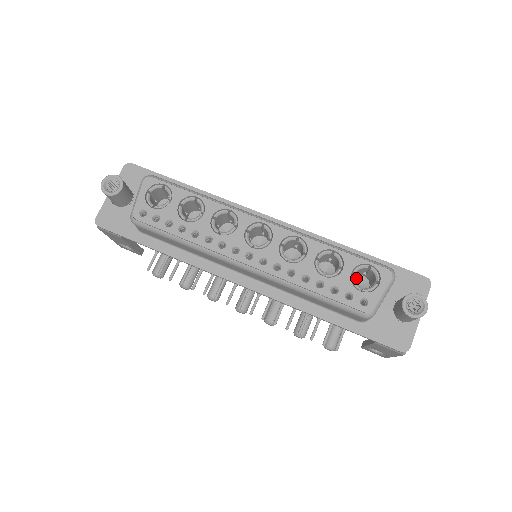
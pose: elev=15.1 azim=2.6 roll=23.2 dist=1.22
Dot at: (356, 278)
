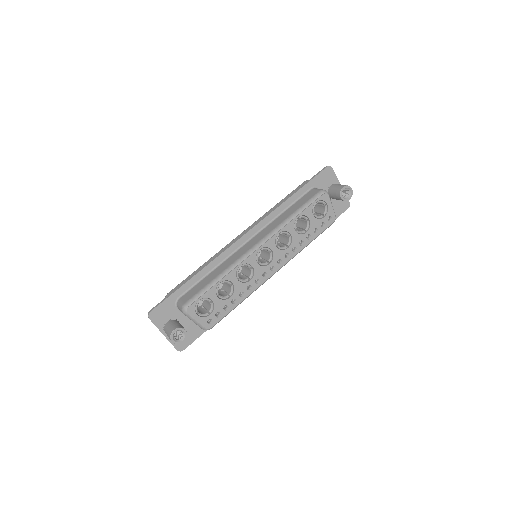
Dot at: occluded
